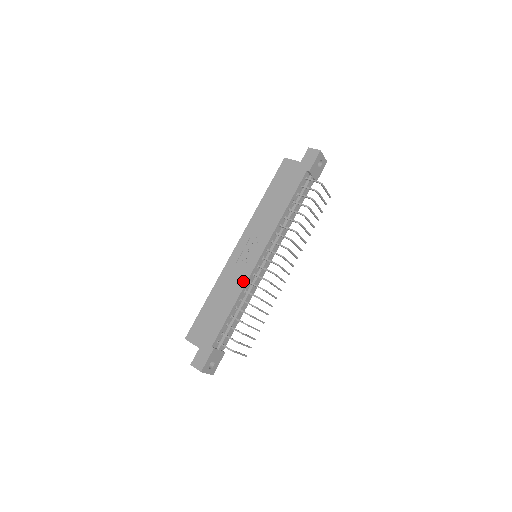
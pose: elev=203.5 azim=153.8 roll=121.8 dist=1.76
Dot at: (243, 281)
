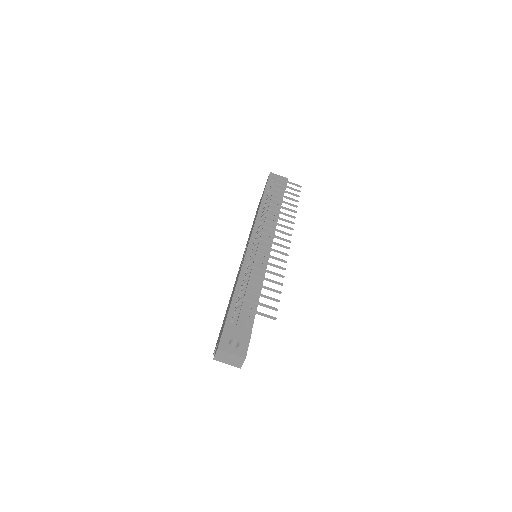
Dot at: occluded
